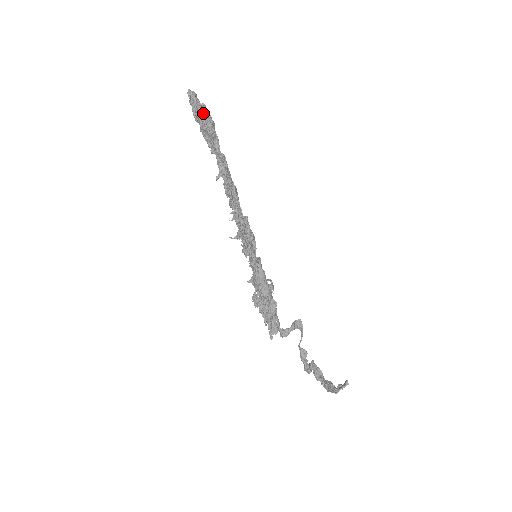
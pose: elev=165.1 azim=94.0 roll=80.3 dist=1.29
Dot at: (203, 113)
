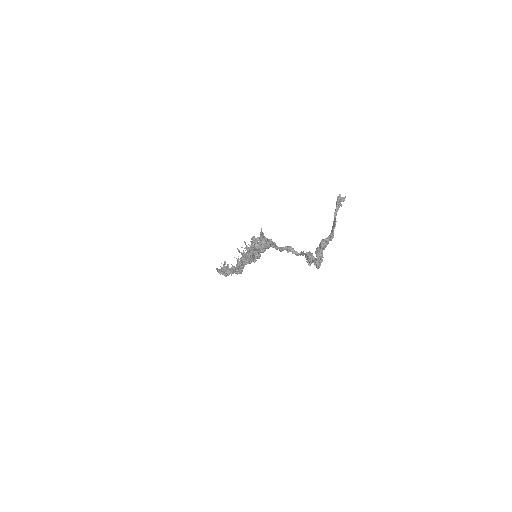
Dot at: occluded
